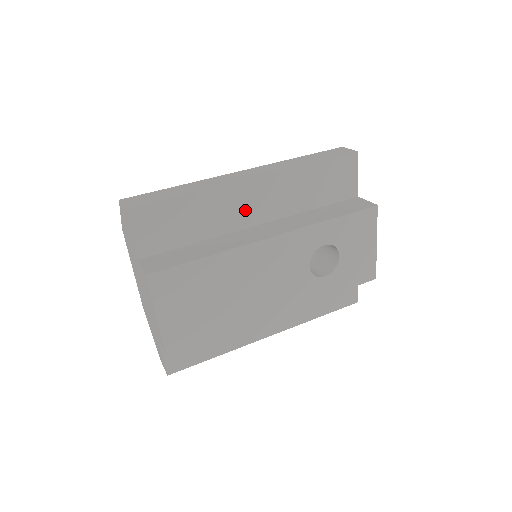
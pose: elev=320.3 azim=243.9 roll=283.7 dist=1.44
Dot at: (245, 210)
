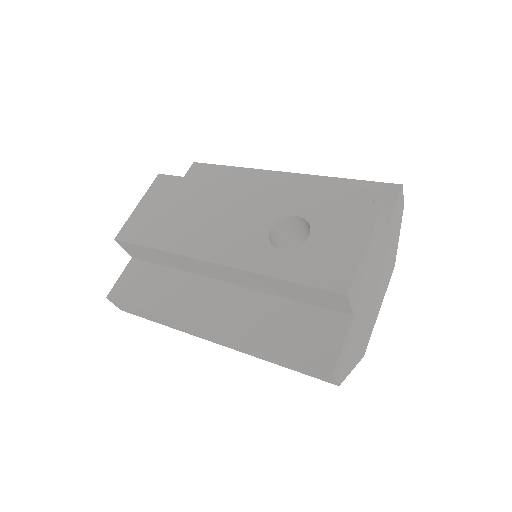
Dot at: occluded
